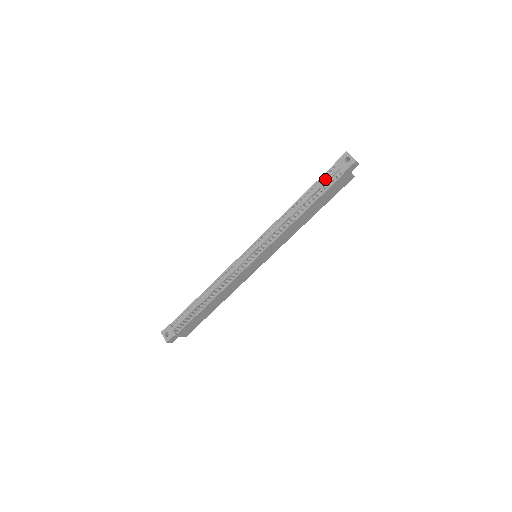
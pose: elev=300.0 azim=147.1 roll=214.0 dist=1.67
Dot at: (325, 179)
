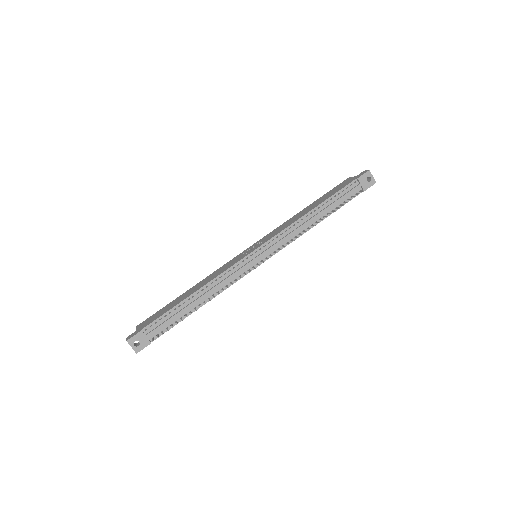
Dot at: (347, 193)
